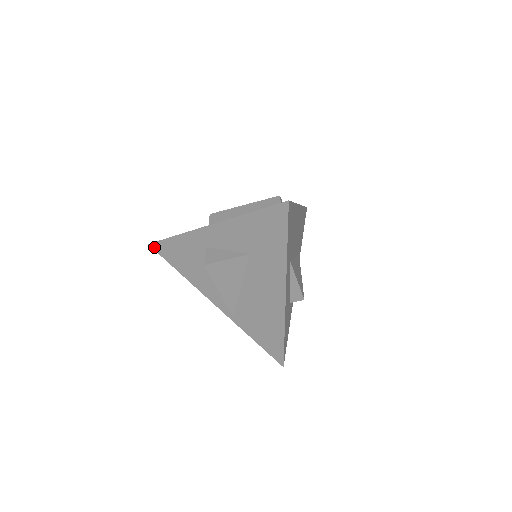
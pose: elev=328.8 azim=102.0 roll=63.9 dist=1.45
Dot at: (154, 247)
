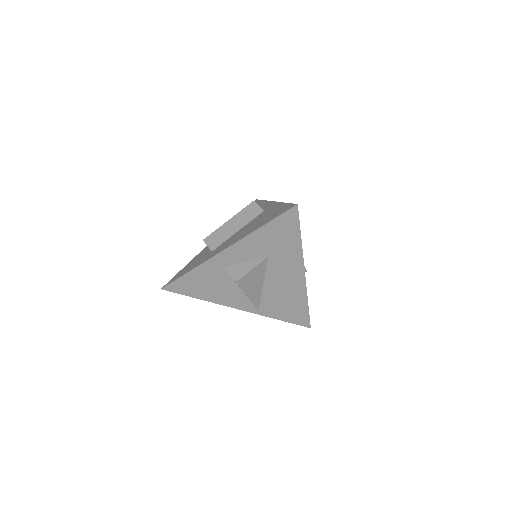
Dot at: (168, 289)
